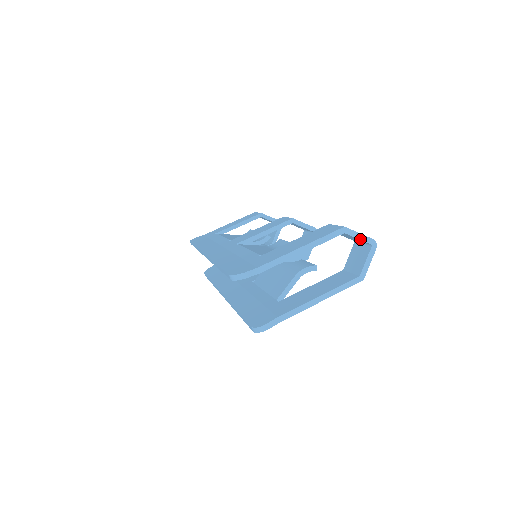
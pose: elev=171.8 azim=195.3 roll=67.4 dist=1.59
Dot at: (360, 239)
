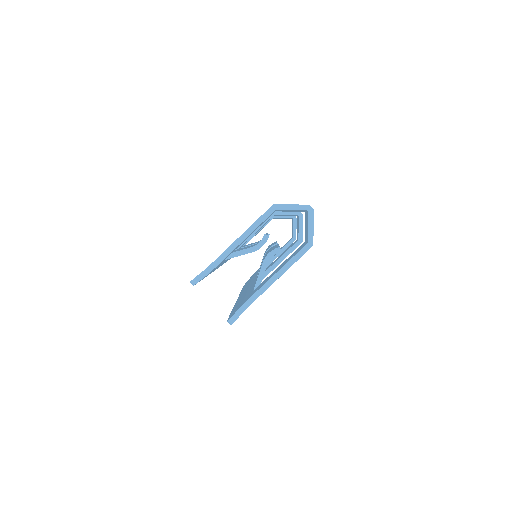
Dot at: (294, 209)
